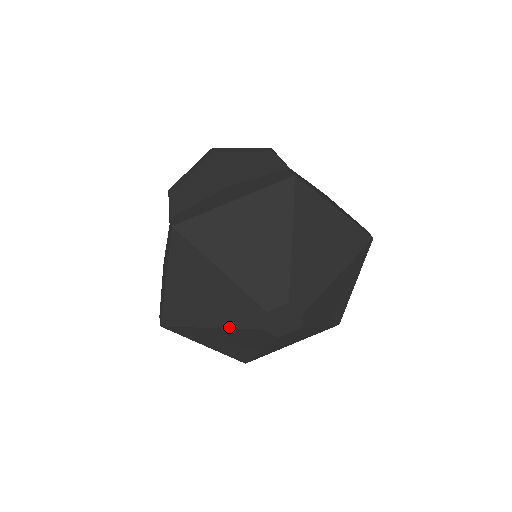
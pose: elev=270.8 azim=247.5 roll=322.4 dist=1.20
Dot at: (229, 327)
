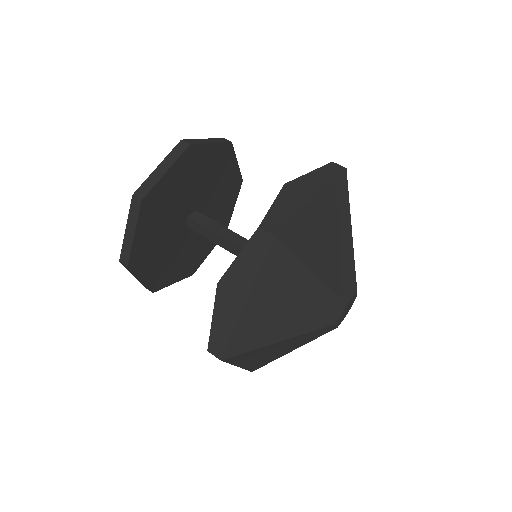
Dot at: (305, 332)
